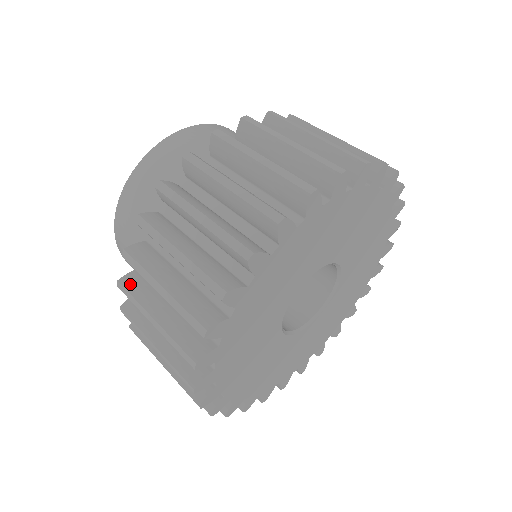
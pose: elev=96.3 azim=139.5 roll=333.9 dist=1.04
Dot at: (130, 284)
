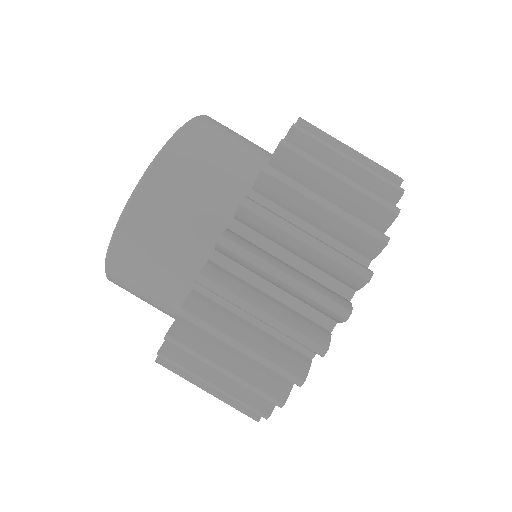
Dot at: (173, 354)
